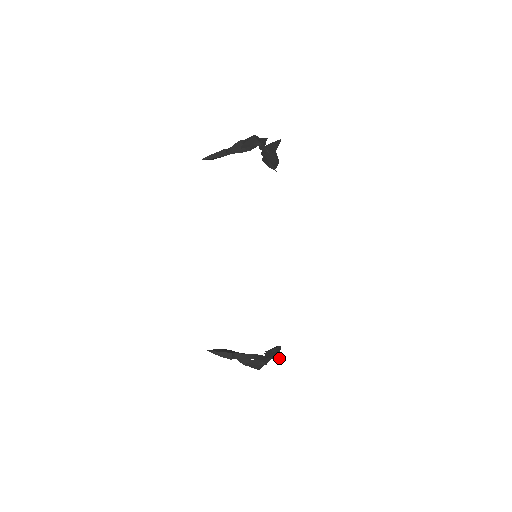
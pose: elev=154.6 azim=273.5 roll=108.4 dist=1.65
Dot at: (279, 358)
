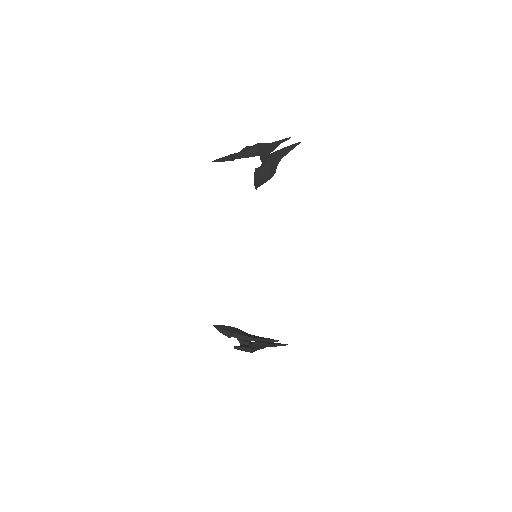
Dot at: occluded
